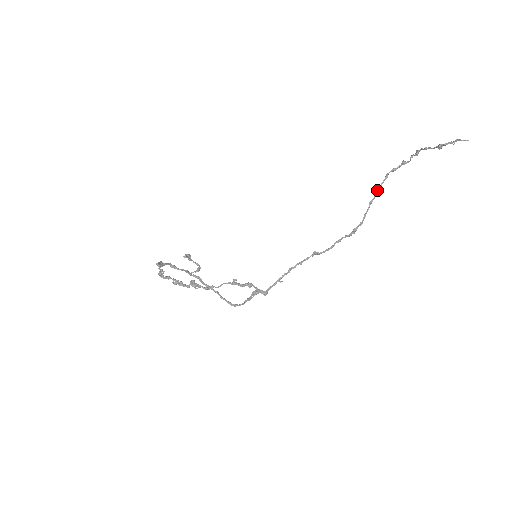
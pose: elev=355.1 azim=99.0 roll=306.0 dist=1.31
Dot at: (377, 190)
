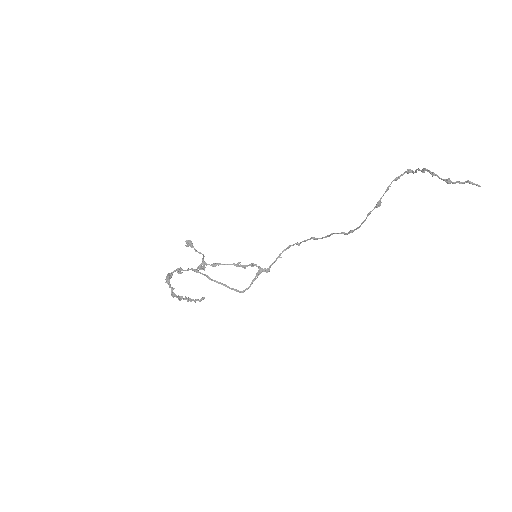
Dot at: (376, 205)
